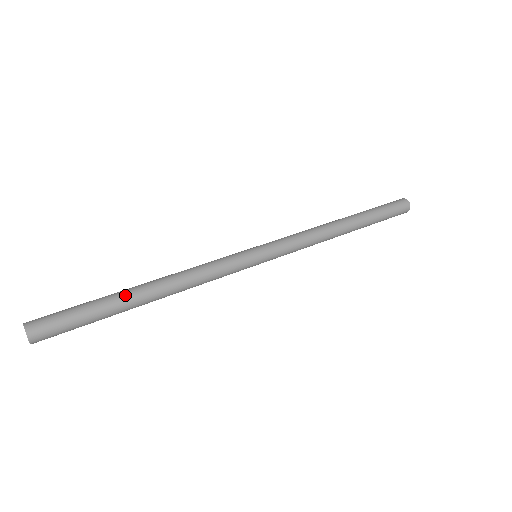
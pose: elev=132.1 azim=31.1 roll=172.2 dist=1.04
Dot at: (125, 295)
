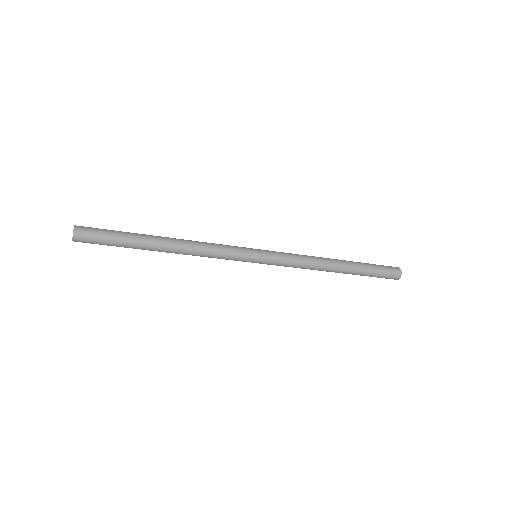
Dot at: (148, 235)
